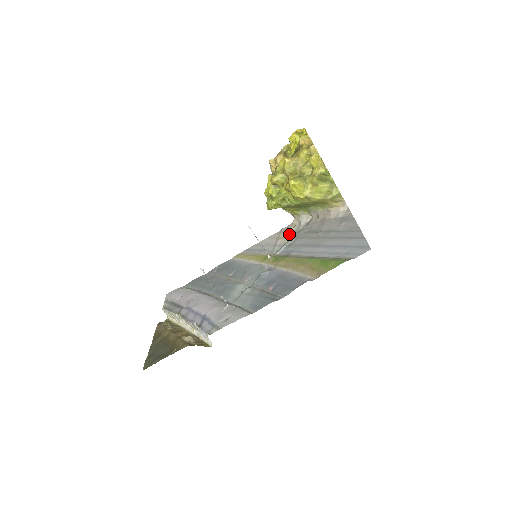
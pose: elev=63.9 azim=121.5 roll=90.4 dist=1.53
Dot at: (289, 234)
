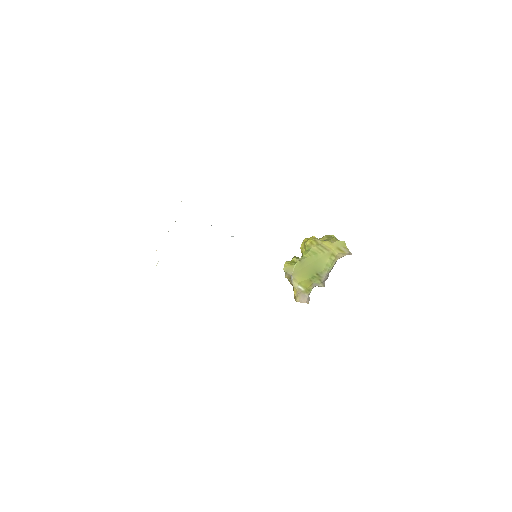
Dot at: occluded
